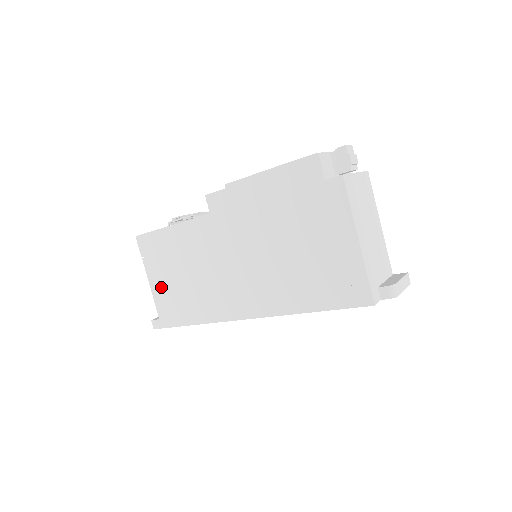
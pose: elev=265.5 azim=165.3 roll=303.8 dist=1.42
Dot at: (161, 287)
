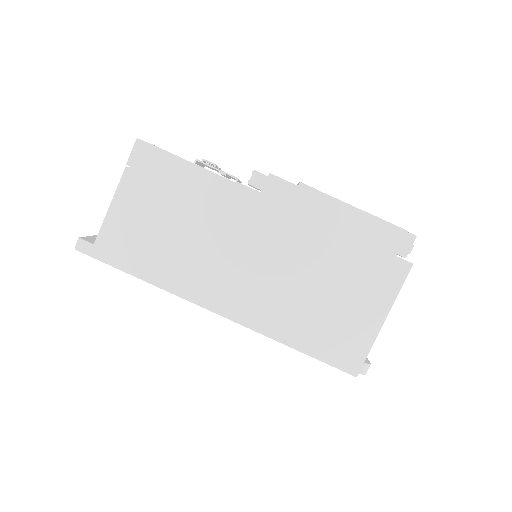
Dot at: (128, 214)
